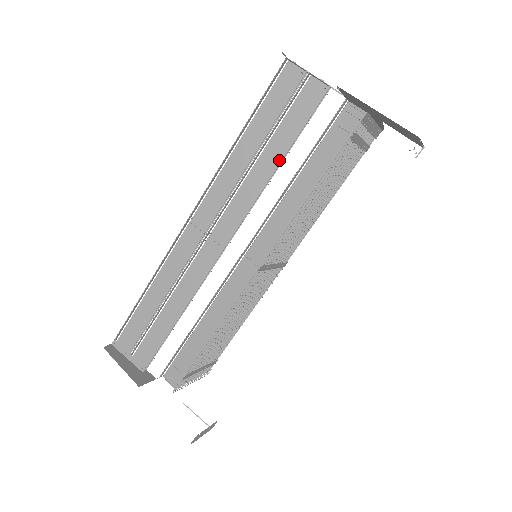
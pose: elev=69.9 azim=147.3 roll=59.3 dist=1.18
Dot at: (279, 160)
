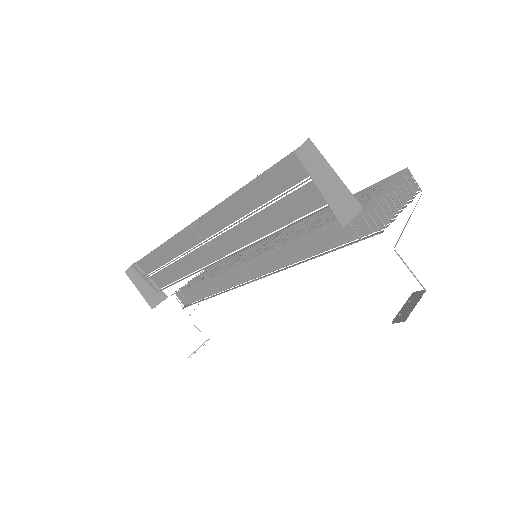
Dot at: (281, 223)
